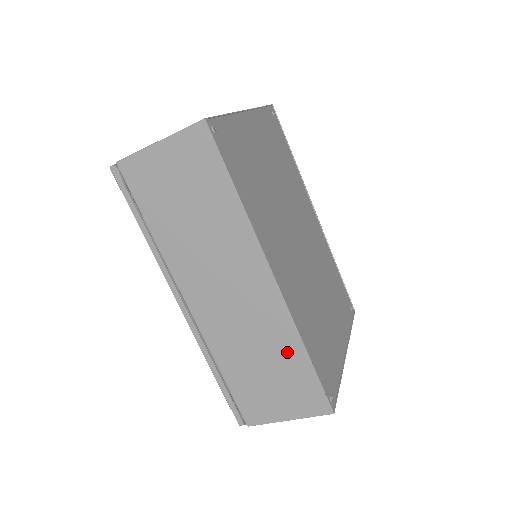
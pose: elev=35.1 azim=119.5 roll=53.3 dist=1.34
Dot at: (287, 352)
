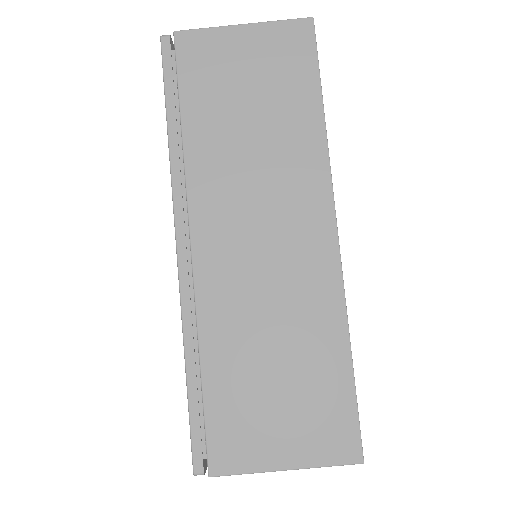
Dot at: (321, 344)
